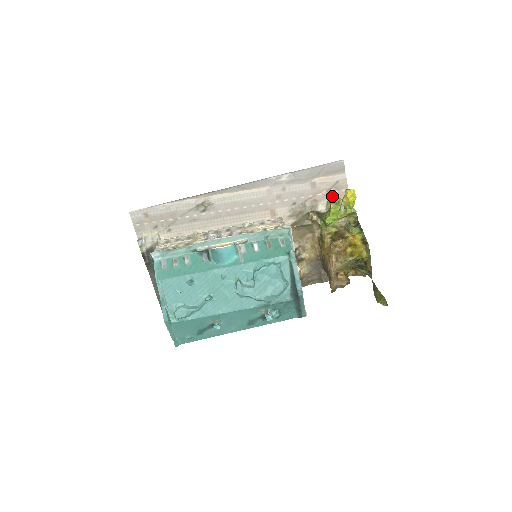
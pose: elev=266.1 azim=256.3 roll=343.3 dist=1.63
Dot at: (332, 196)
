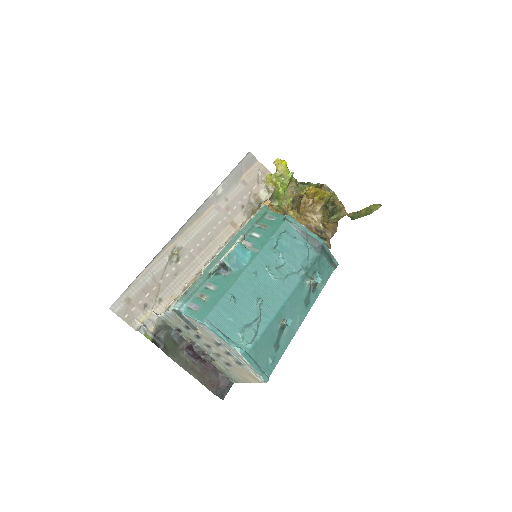
Dot at: (268, 174)
